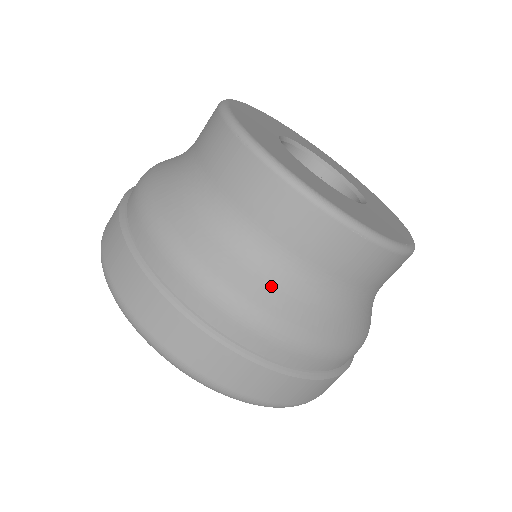
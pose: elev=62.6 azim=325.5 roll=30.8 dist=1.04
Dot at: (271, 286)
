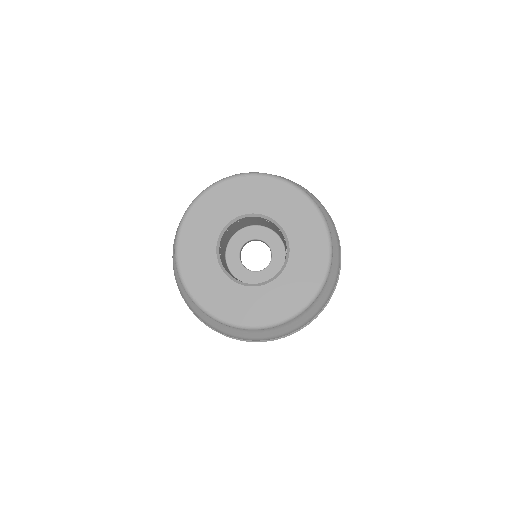
Dot at: (277, 329)
